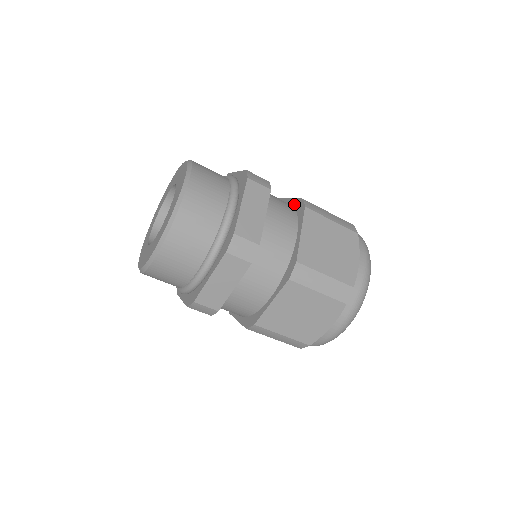
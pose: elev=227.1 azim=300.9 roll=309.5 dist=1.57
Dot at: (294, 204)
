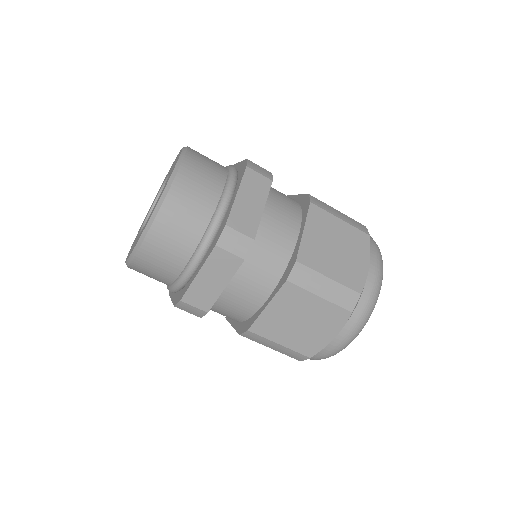
Dot at: occluded
